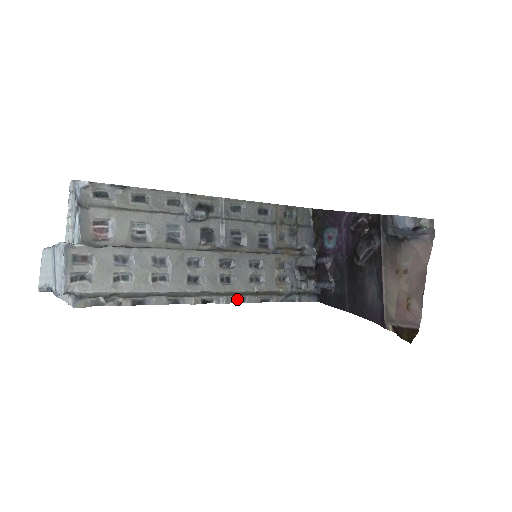
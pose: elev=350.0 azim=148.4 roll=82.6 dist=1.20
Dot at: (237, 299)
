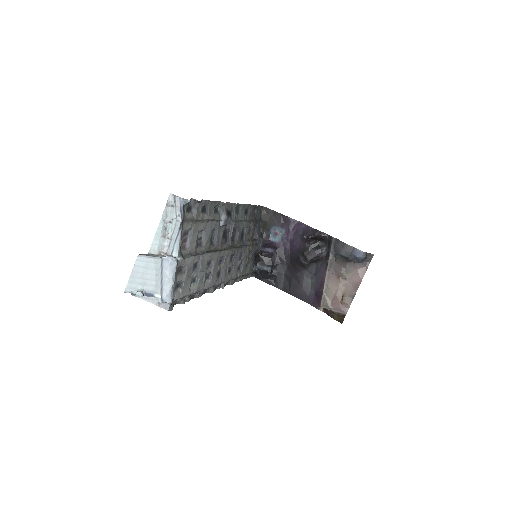
Dot at: (227, 283)
